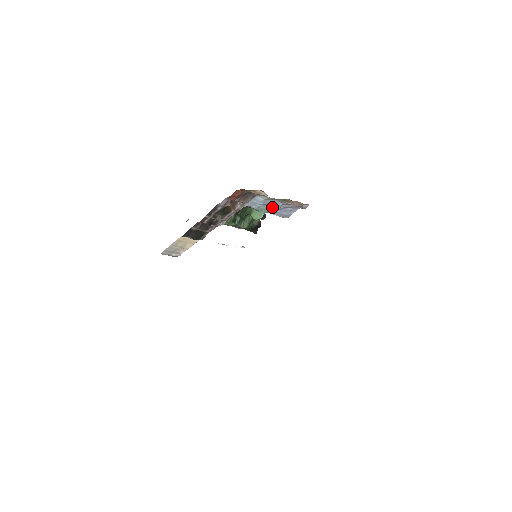
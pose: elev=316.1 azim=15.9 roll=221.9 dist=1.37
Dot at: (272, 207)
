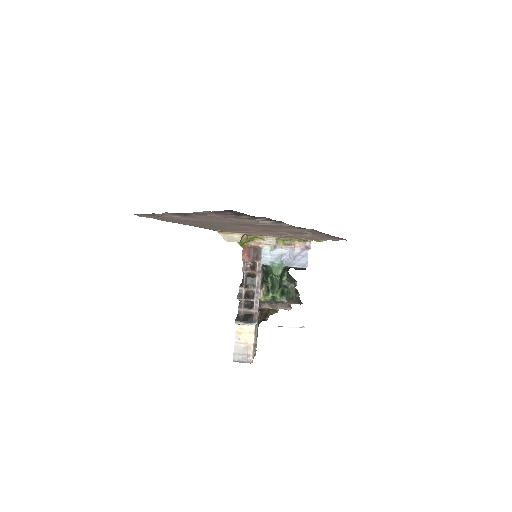
Dot at: (284, 258)
